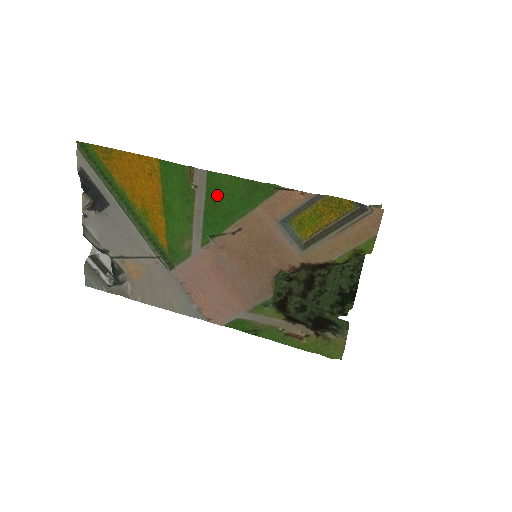
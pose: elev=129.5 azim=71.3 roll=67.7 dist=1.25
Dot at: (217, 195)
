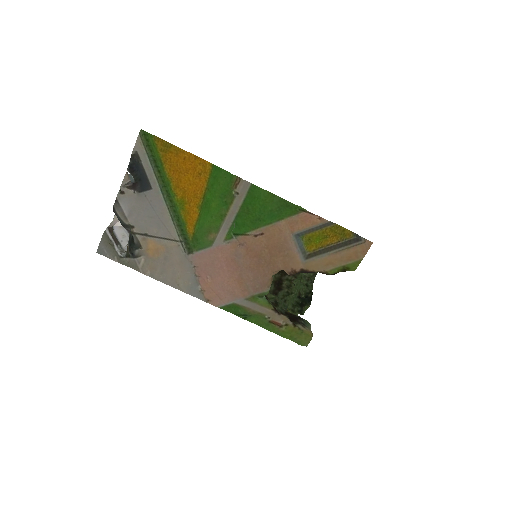
Dot at: (253, 204)
